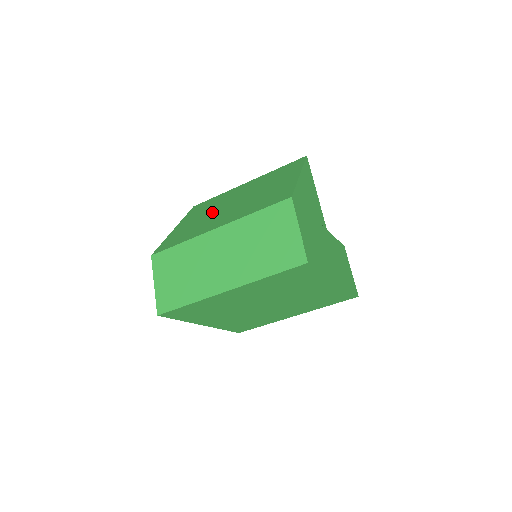
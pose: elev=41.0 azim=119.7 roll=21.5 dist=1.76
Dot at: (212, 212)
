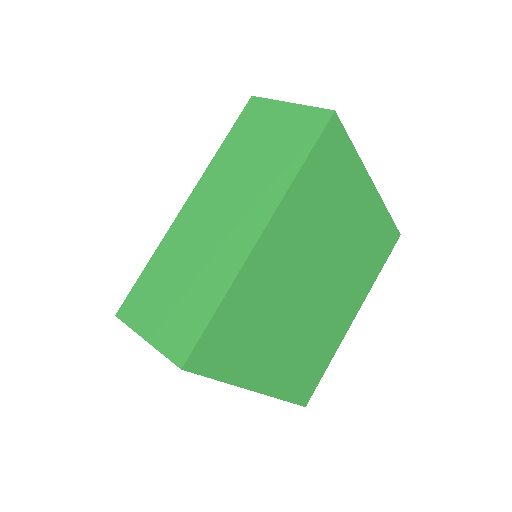
Dot at: occluded
